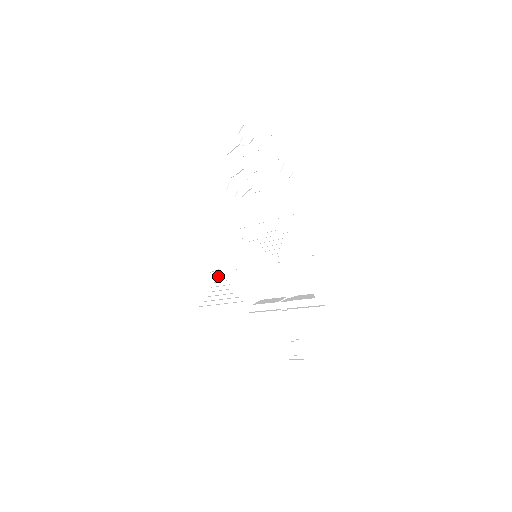
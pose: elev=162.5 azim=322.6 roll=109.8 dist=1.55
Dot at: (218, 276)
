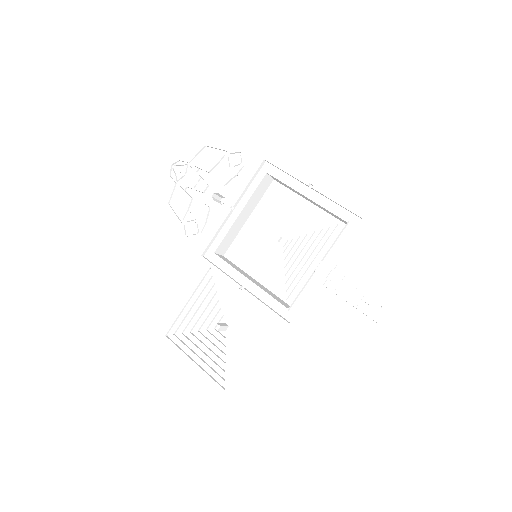
Dot at: (227, 336)
